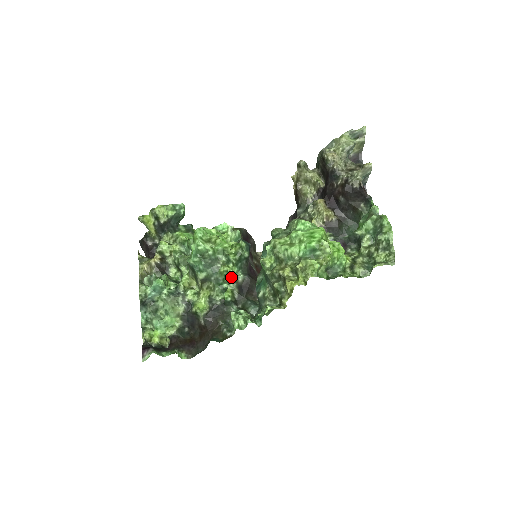
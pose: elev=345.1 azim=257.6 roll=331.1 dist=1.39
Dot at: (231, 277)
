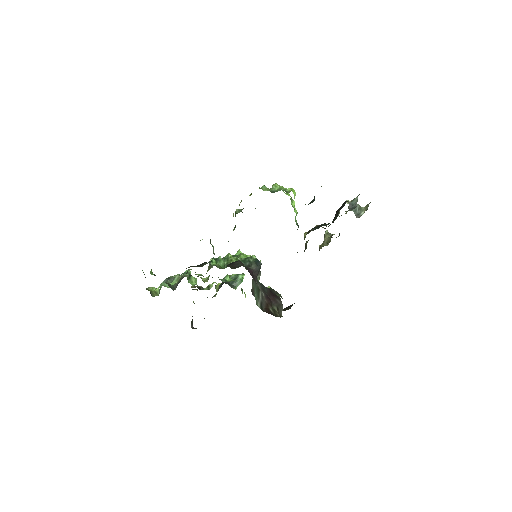
Dot at: (229, 262)
